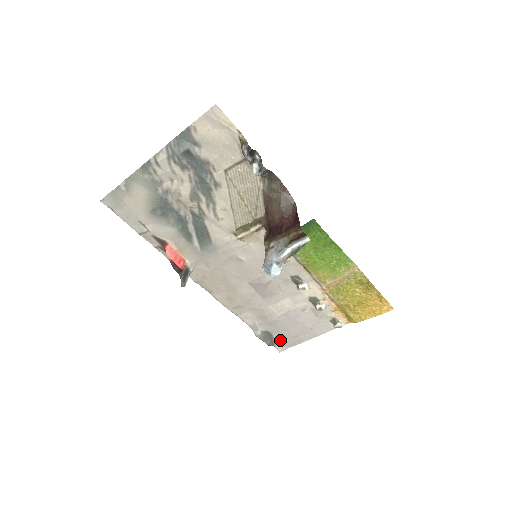
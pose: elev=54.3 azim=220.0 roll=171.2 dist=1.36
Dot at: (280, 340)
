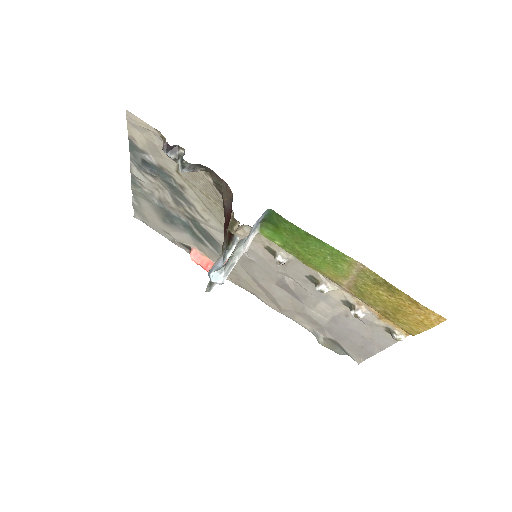
Dot at: (350, 350)
